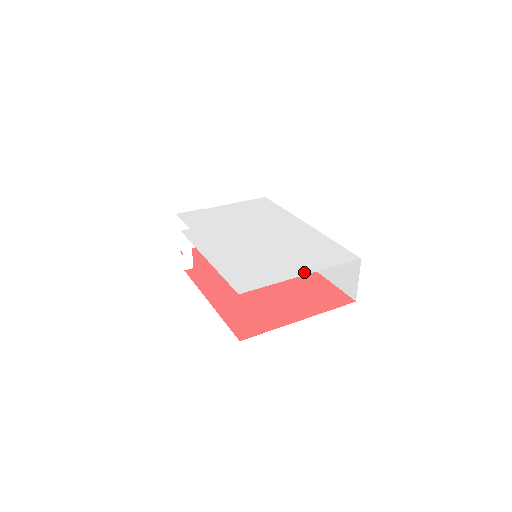
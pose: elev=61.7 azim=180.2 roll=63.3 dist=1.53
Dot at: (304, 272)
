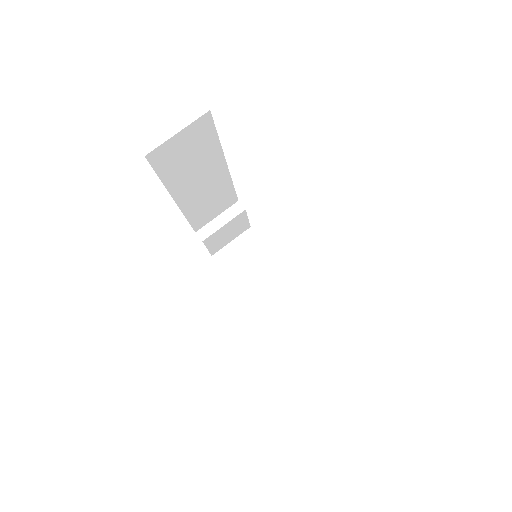
Dot at: occluded
